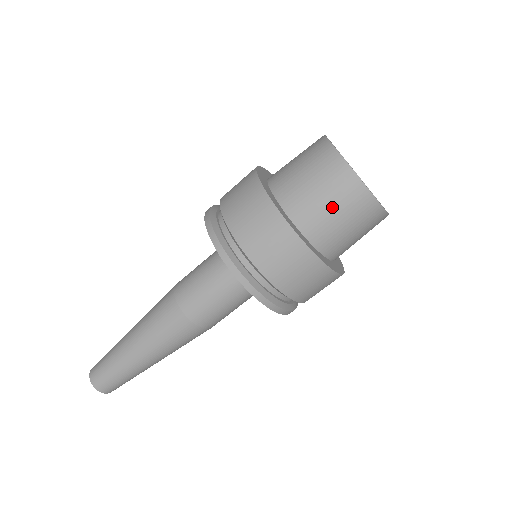
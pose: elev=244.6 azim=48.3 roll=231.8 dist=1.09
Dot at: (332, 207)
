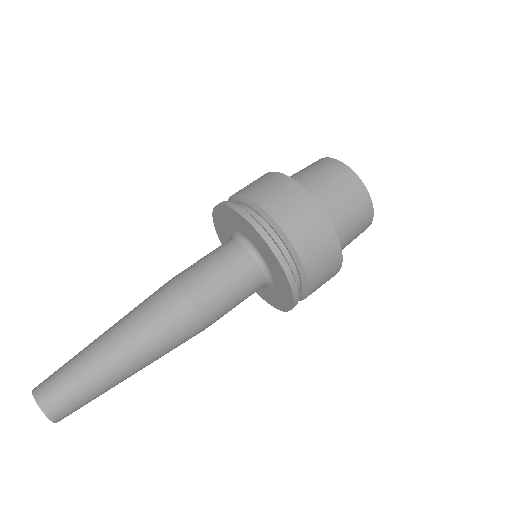
Dot at: (315, 173)
